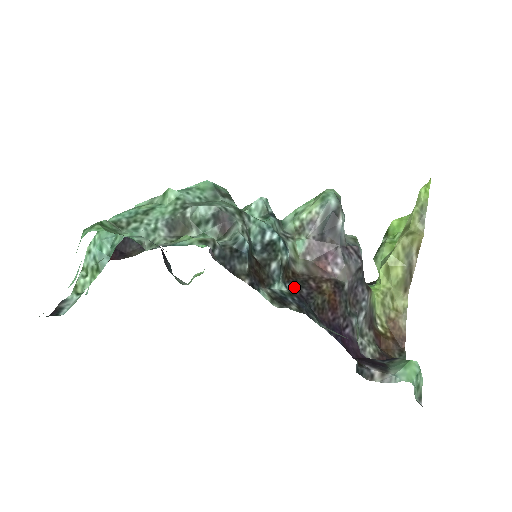
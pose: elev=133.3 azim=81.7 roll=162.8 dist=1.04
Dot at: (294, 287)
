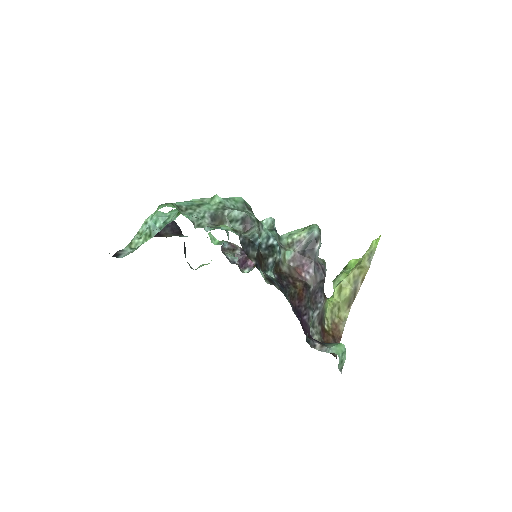
Dot at: (279, 278)
